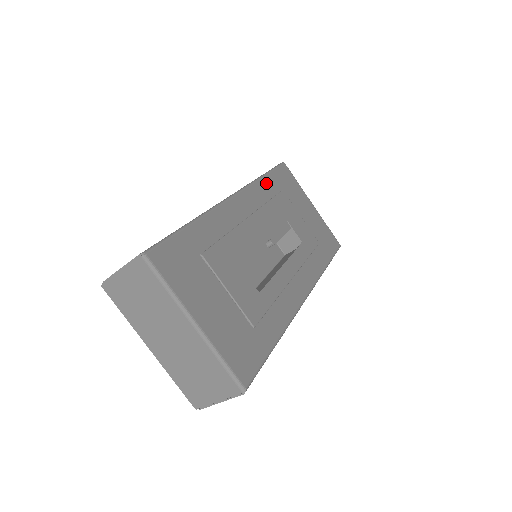
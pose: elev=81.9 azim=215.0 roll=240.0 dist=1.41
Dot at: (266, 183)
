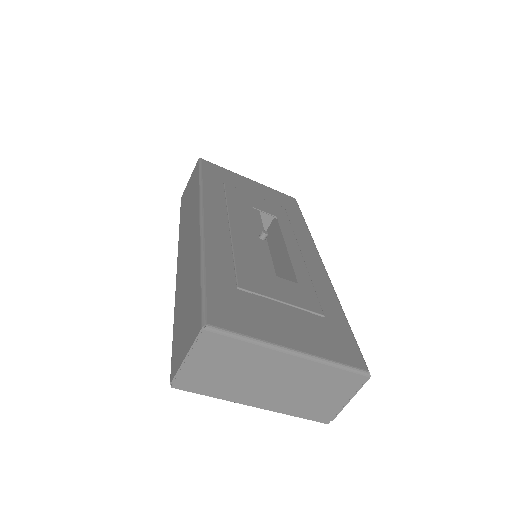
Dot at: (209, 186)
